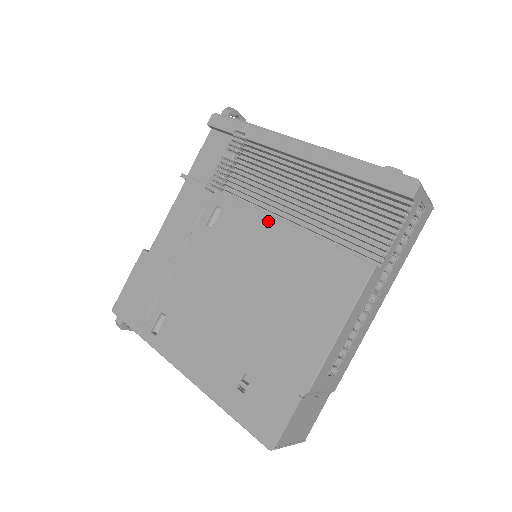
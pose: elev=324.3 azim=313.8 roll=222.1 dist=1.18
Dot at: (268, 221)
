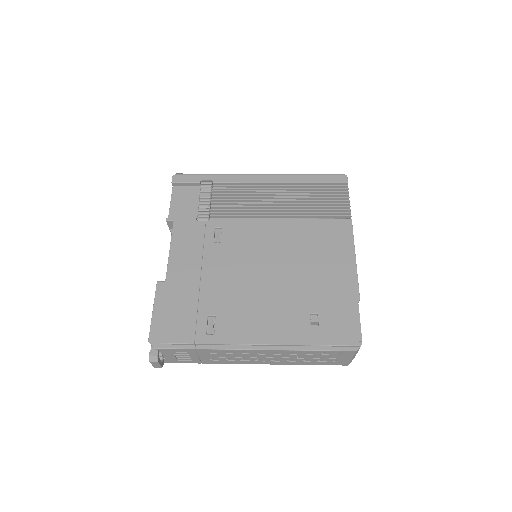
Dot at: (266, 222)
